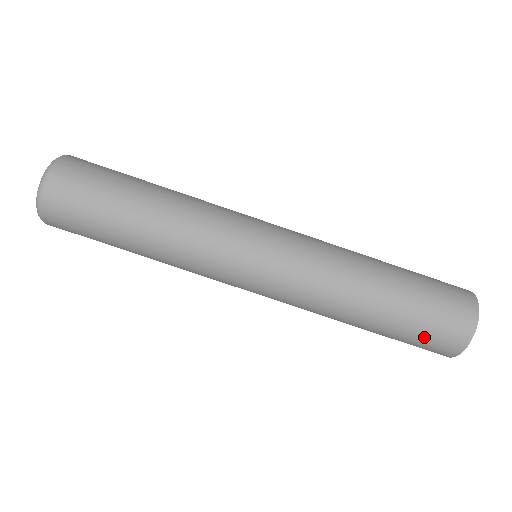
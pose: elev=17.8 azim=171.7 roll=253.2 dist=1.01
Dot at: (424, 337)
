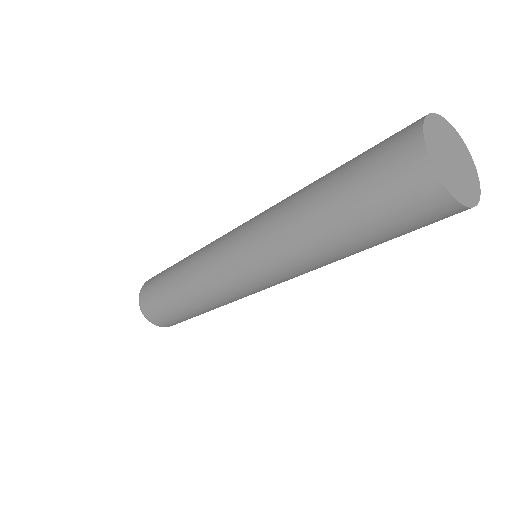
Dot at: (378, 190)
